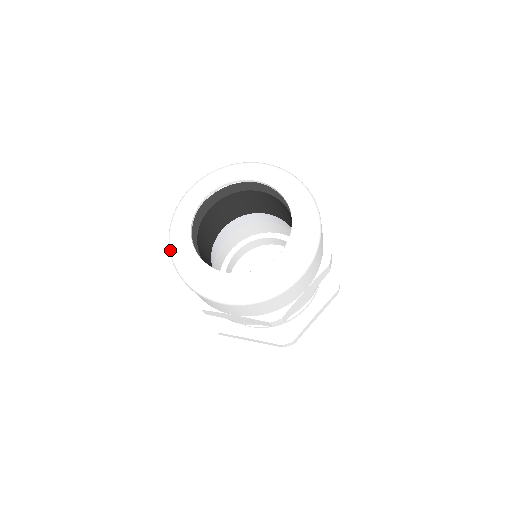
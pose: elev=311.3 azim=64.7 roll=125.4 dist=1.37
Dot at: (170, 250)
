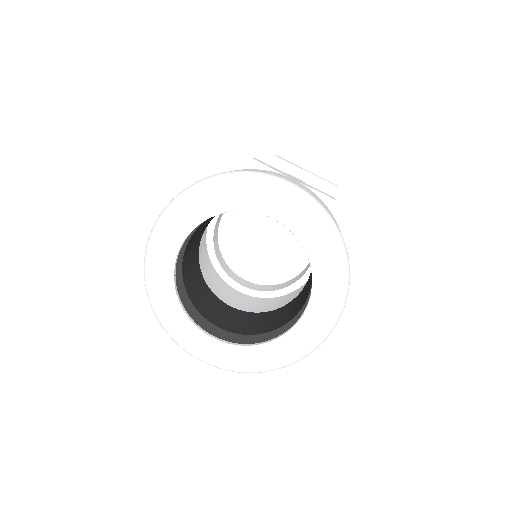
Dot at: (144, 279)
